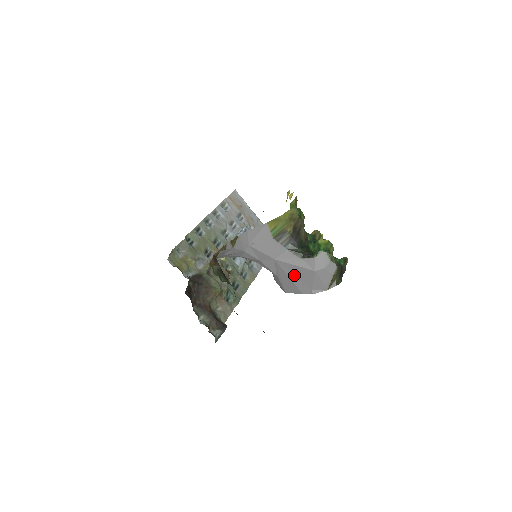
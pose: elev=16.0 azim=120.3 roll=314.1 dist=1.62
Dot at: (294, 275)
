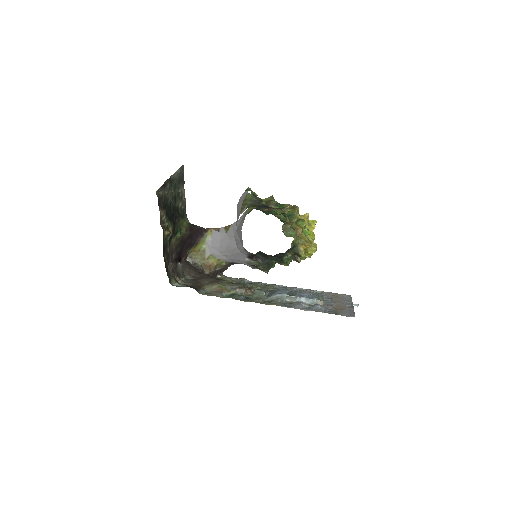
Dot at: occluded
